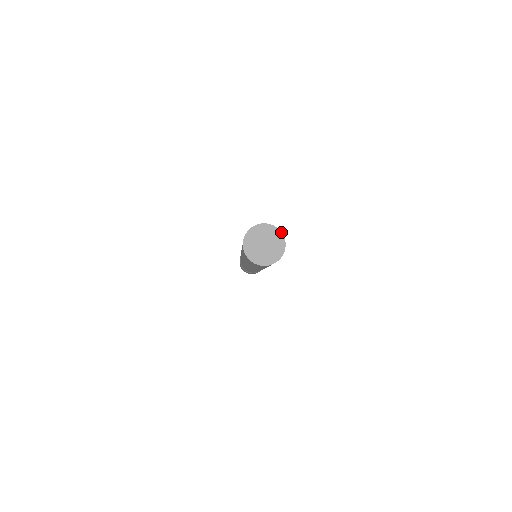
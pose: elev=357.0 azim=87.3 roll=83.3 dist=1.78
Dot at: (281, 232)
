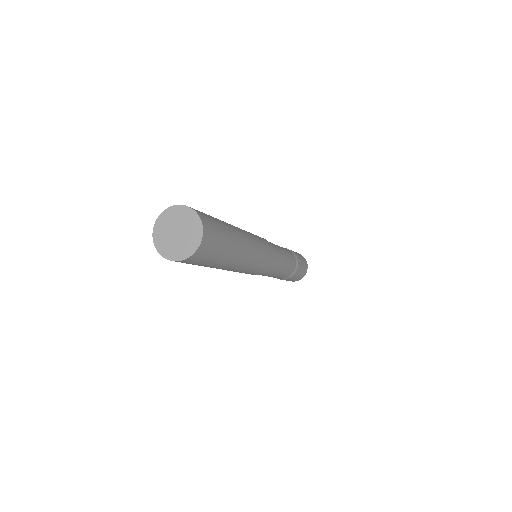
Dot at: (197, 214)
